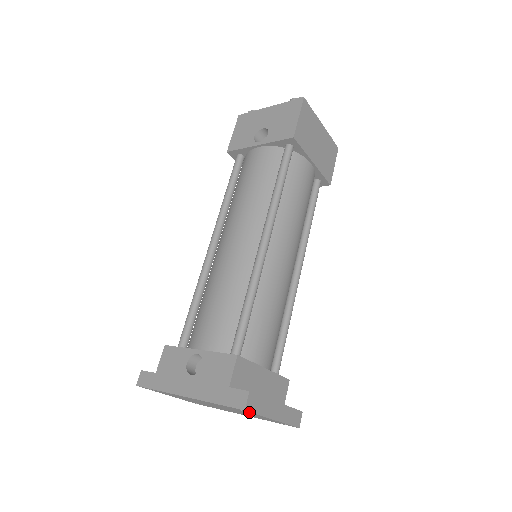
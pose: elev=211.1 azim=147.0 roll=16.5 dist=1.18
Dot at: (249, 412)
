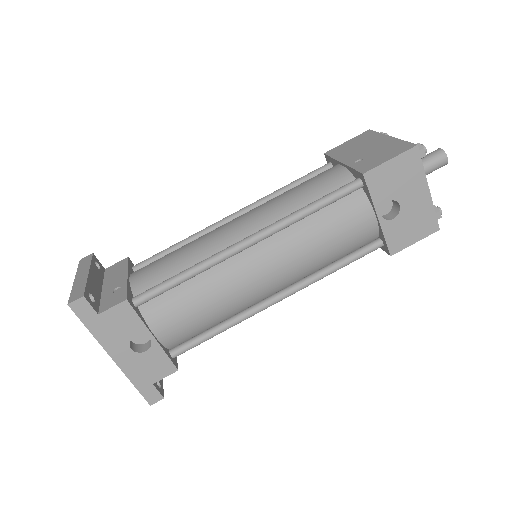
Dot at: occluded
